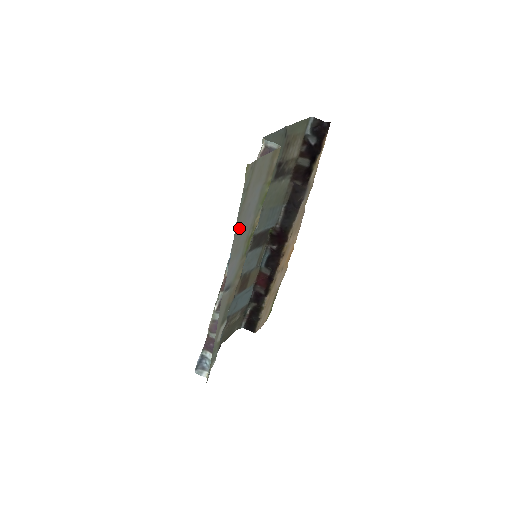
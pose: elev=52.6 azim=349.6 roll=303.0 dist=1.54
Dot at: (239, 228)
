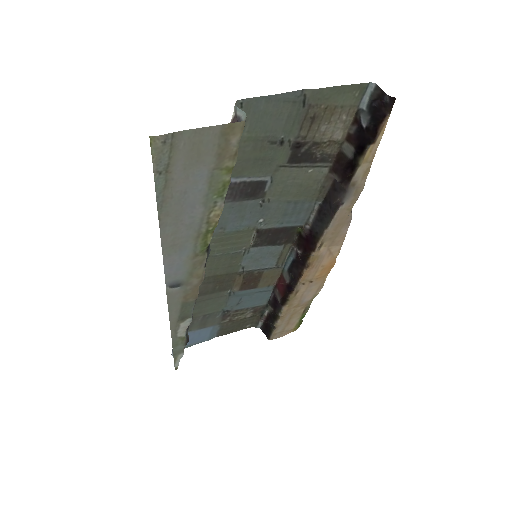
Dot at: (170, 219)
